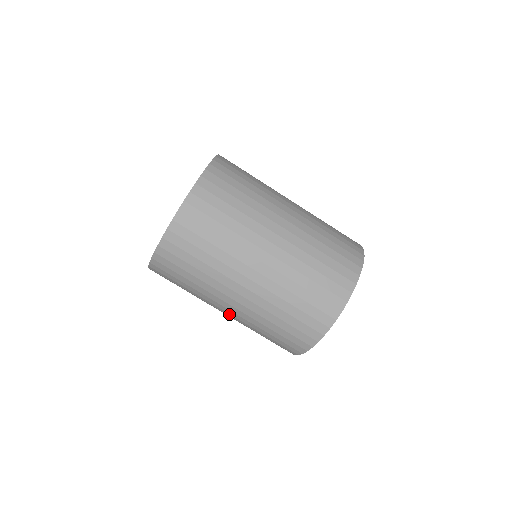
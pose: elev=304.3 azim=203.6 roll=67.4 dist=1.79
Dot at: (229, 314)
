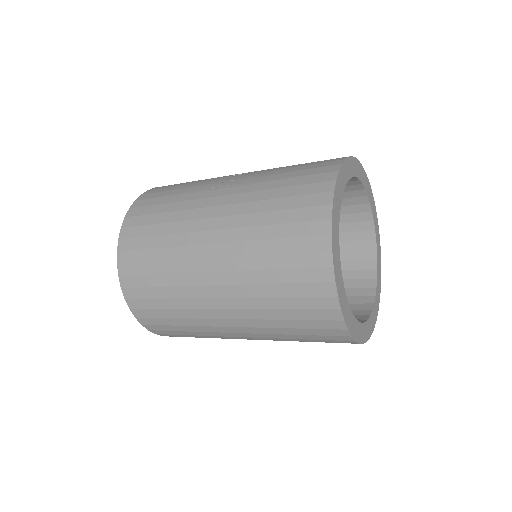
Dot at: occluded
